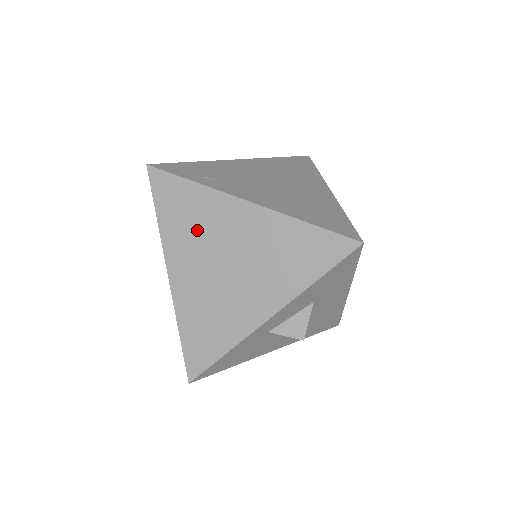
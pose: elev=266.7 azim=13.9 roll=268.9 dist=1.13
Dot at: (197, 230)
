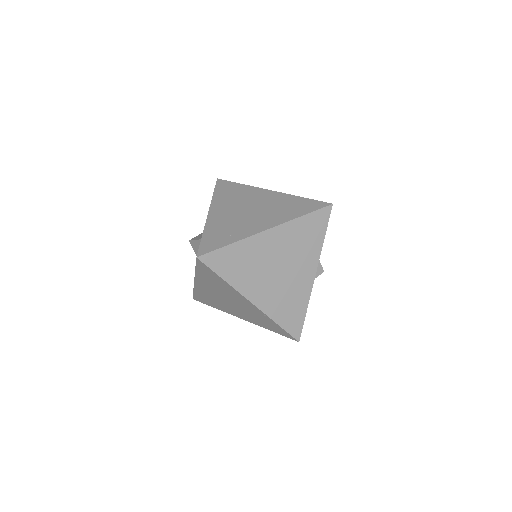
Dot at: (252, 266)
